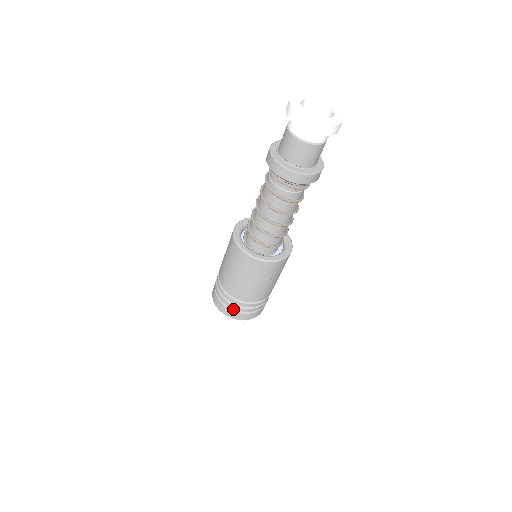
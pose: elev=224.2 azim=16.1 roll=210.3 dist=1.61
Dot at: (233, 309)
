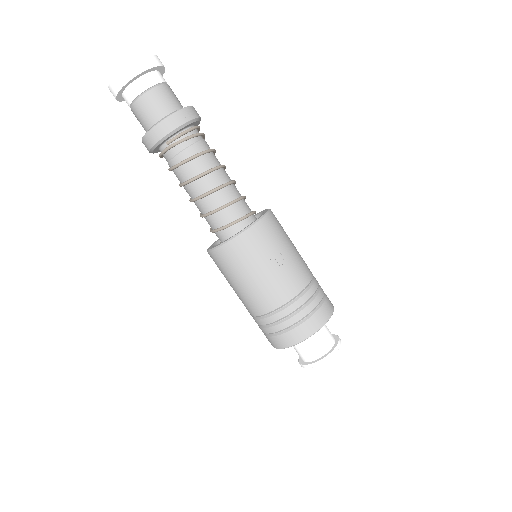
Dot at: (287, 329)
